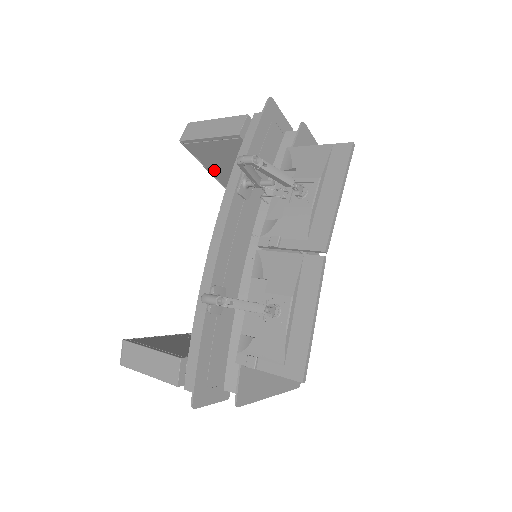
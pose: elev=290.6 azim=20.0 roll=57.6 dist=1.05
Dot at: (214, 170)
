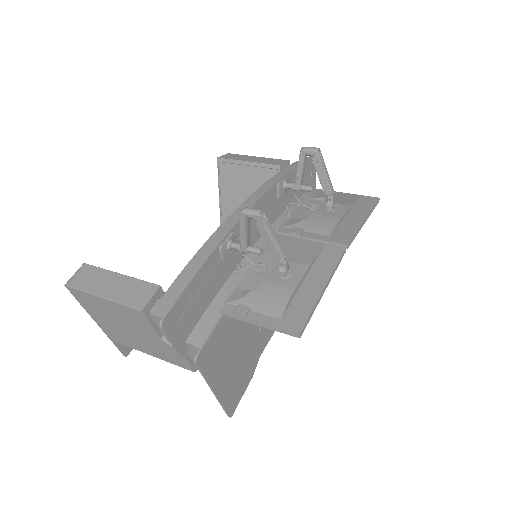
Dot at: (226, 201)
